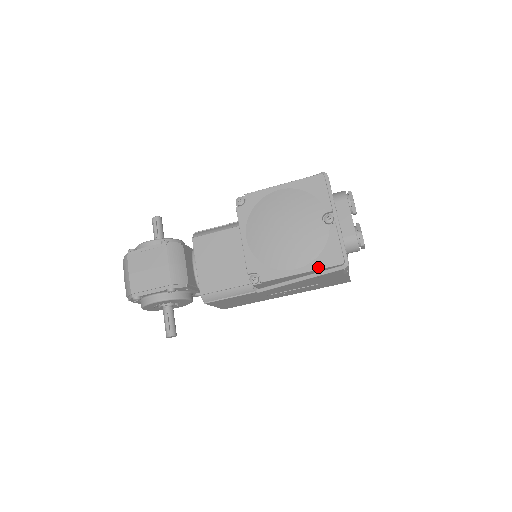
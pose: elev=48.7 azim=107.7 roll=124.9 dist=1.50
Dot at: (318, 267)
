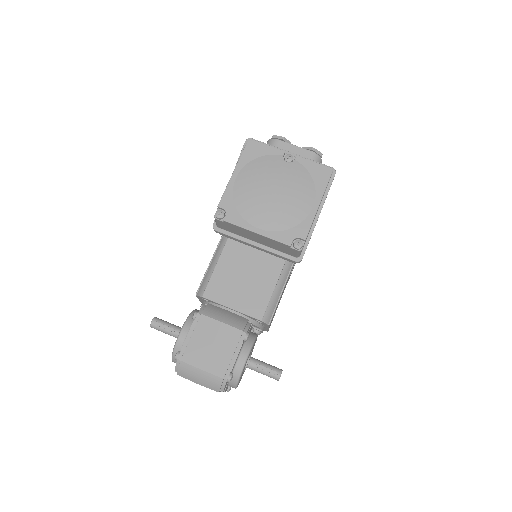
Dot at: (323, 189)
